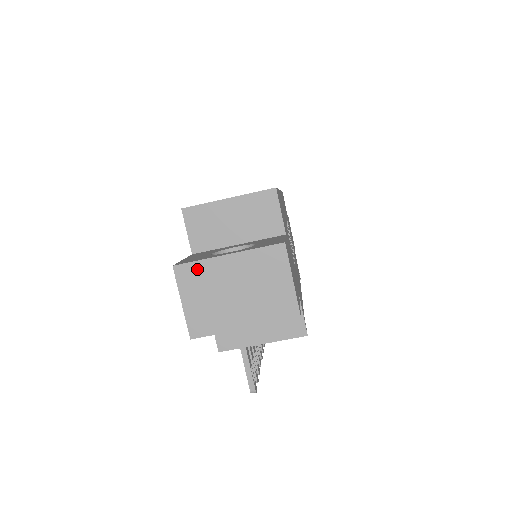
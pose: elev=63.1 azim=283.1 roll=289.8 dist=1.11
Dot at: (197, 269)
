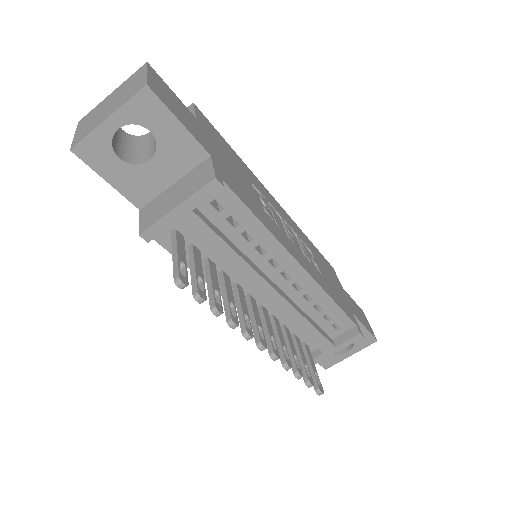
Dot at: (91, 113)
